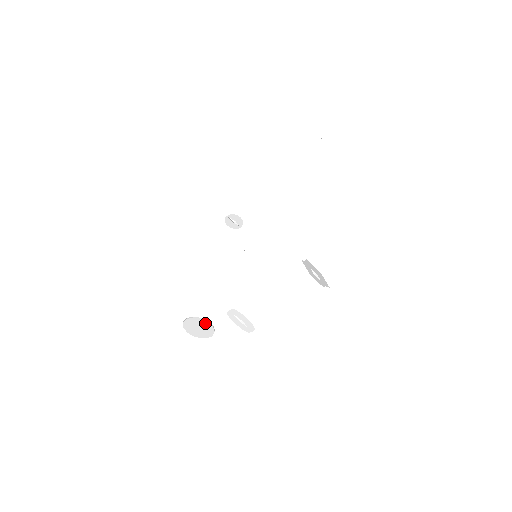
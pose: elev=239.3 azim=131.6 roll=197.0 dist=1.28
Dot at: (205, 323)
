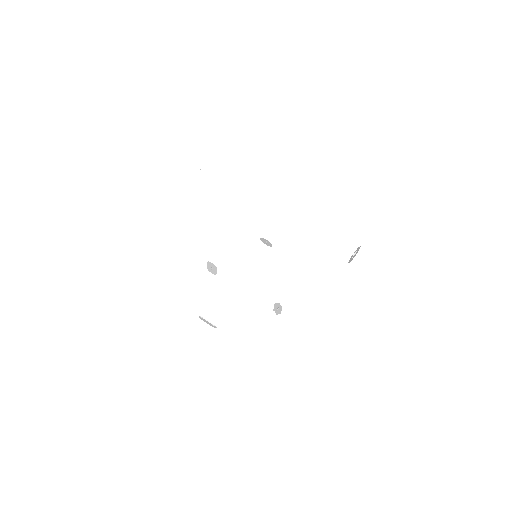
Dot at: (214, 327)
